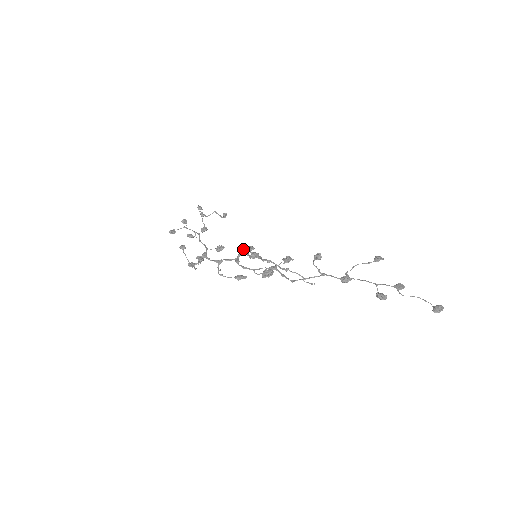
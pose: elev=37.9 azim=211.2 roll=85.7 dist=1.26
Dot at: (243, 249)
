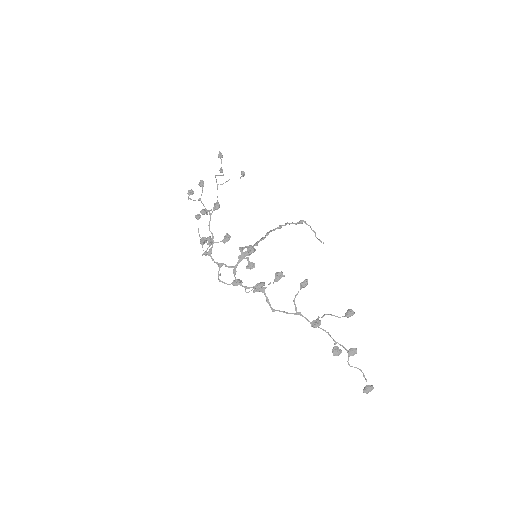
Dot at: (243, 256)
